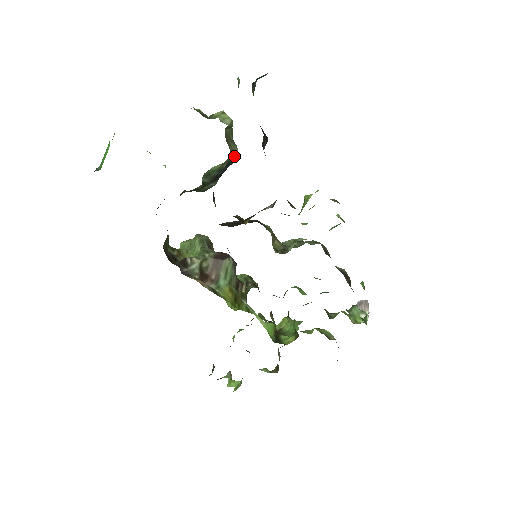
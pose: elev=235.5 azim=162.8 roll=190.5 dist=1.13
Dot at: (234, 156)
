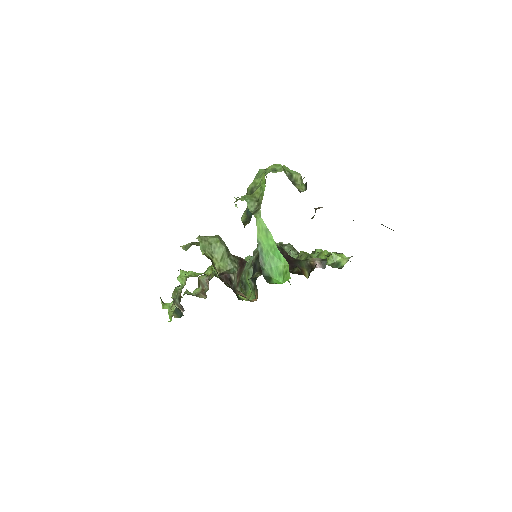
Dot at: occluded
